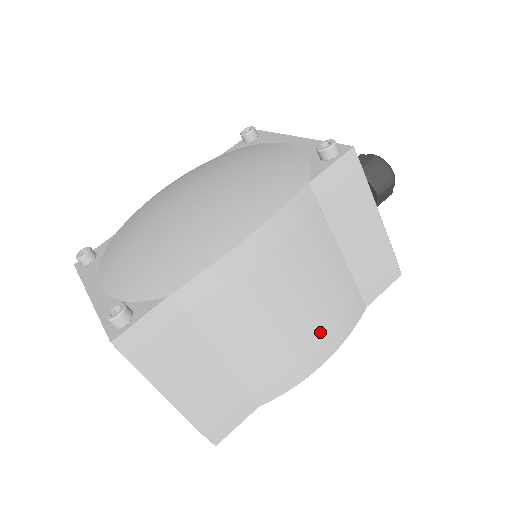
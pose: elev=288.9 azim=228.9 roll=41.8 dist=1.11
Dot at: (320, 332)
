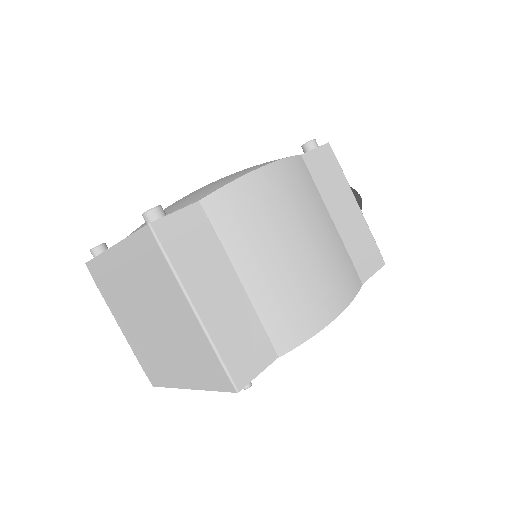
Dot at: (327, 281)
